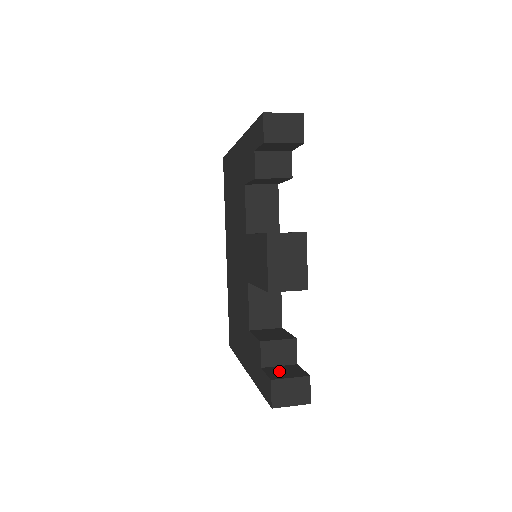
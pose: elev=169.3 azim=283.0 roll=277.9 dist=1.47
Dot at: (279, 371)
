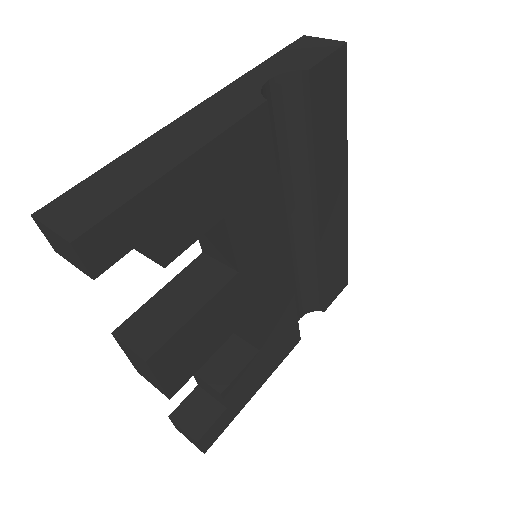
Dot at: (195, 407)
